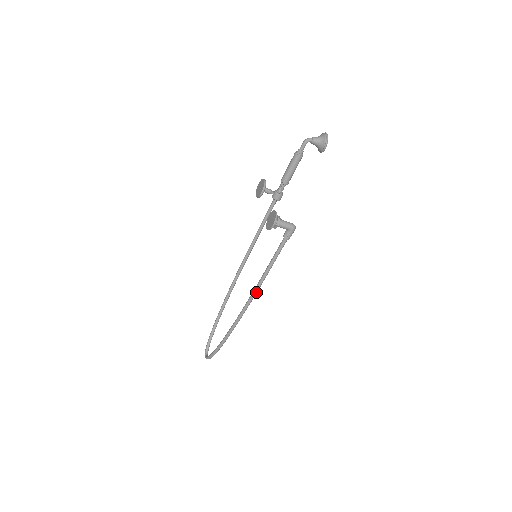
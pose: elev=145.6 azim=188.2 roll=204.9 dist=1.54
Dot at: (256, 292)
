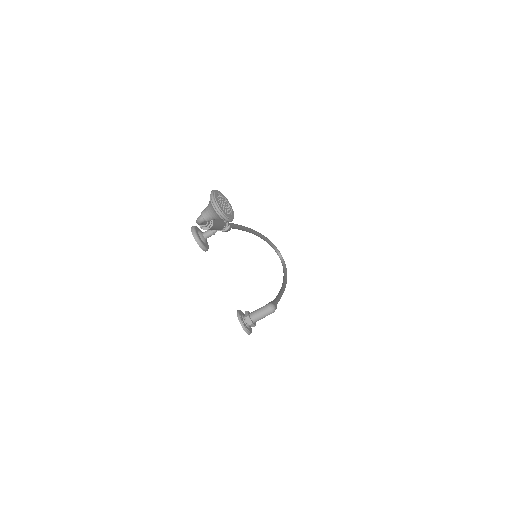
Dot at: occluded
